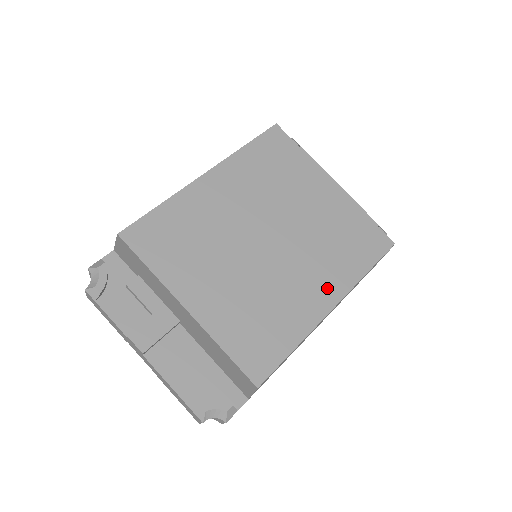
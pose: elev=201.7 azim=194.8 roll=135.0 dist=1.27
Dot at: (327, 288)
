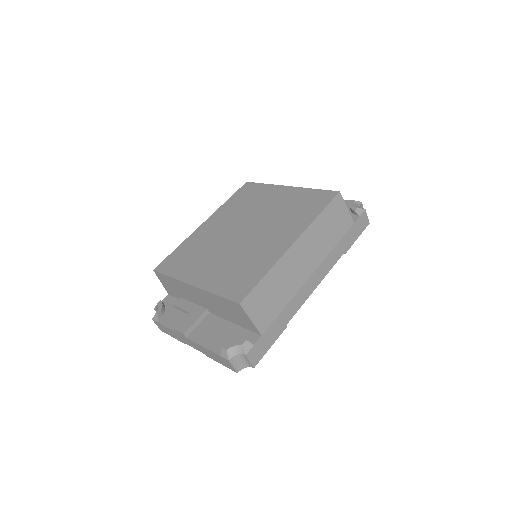
Dot at: (288, 236)
